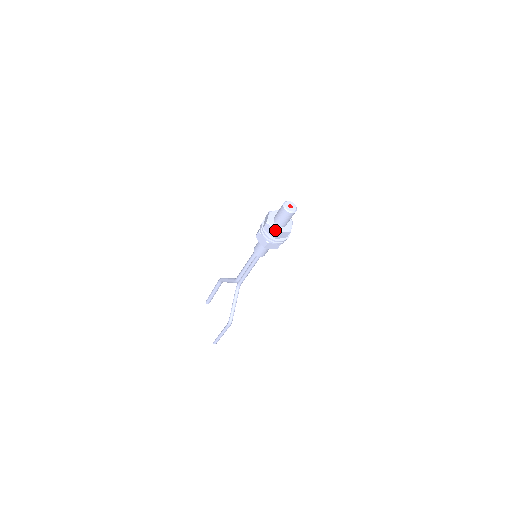
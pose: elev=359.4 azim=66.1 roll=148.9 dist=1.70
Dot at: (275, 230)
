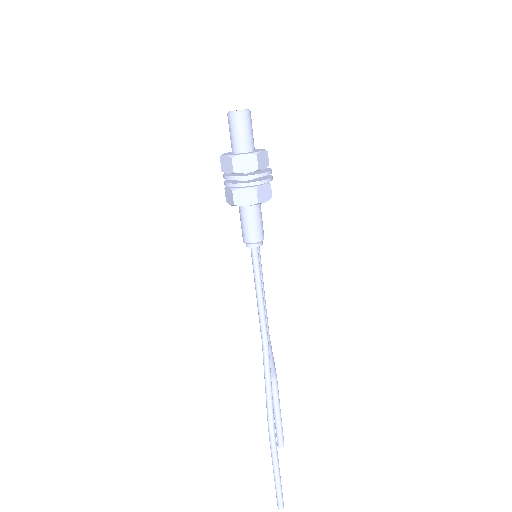
Dot at: (228, 156)
